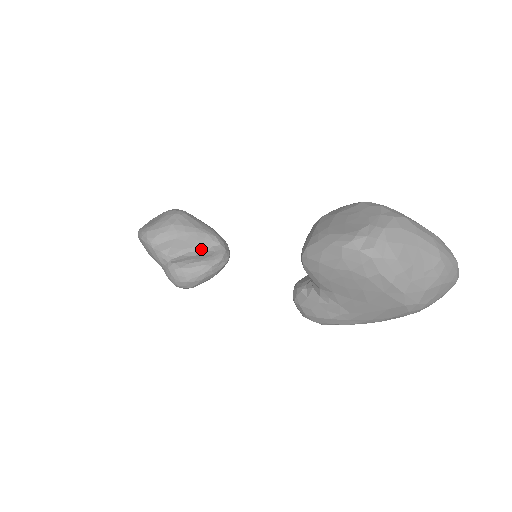
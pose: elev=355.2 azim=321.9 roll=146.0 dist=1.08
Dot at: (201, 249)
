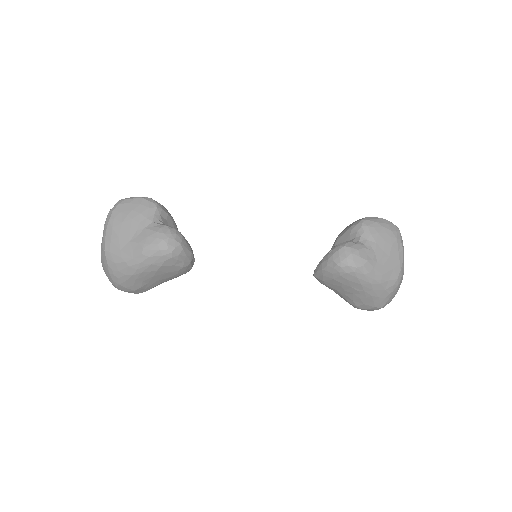
Dot at: occluded
